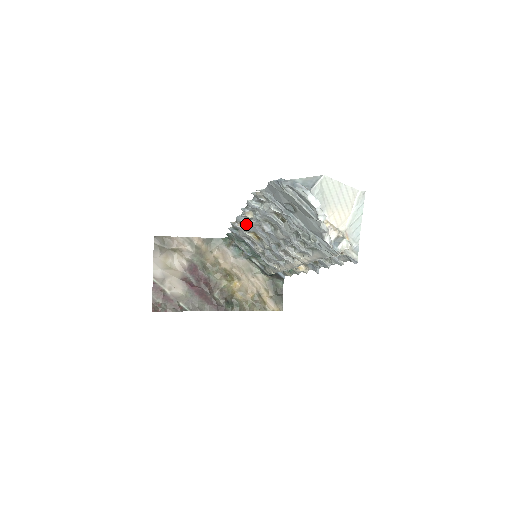
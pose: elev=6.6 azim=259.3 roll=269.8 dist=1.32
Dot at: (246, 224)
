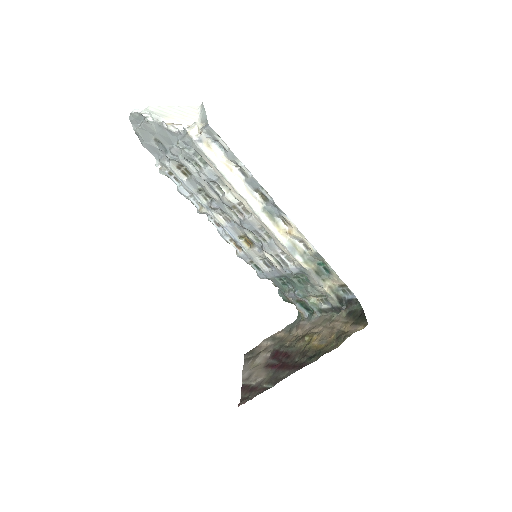
Dot at: (227, 234)
